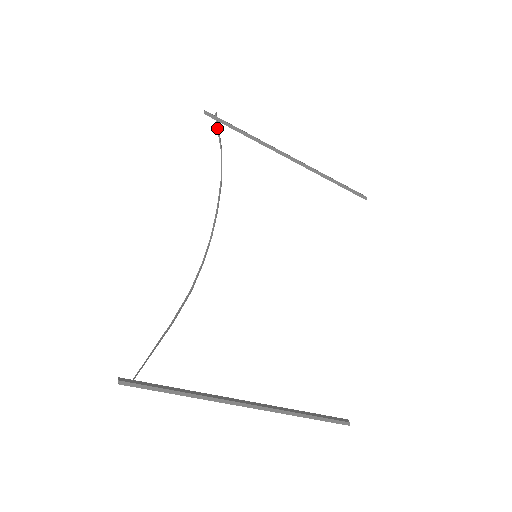
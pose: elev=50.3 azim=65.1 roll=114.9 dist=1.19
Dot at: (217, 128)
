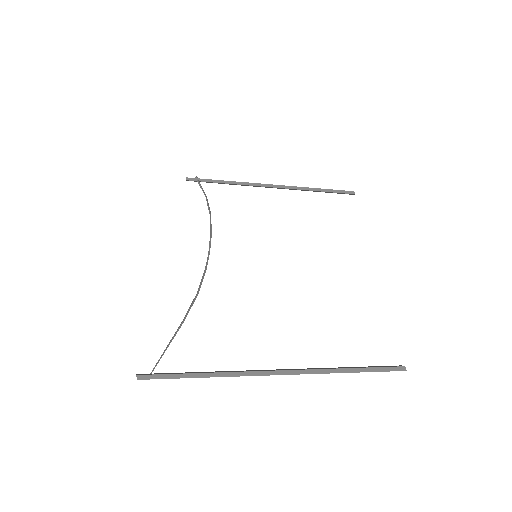
Dot at: (199, 185)
